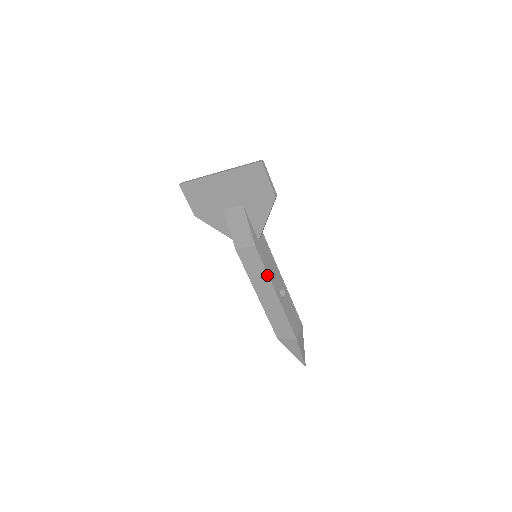
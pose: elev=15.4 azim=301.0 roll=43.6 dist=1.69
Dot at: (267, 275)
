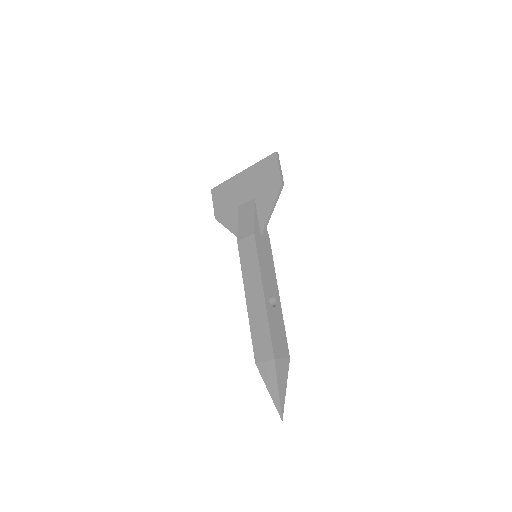
Dot at: (259, 268)
